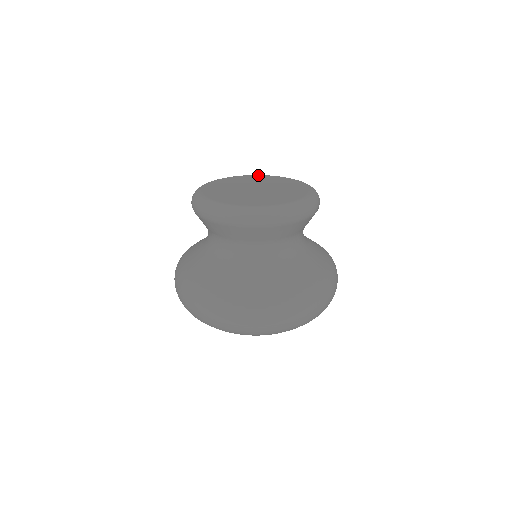
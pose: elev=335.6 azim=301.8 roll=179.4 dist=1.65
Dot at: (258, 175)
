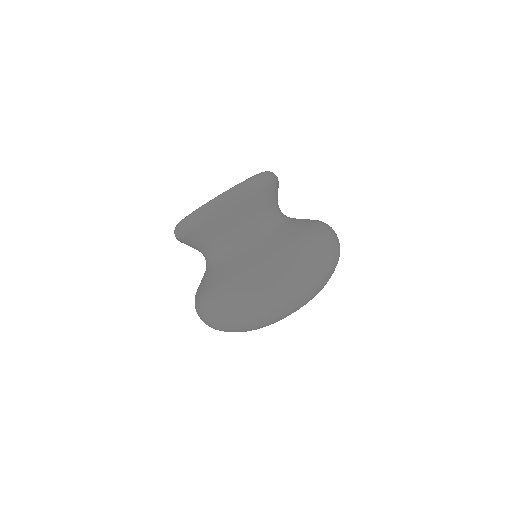
Dot at: occluded
